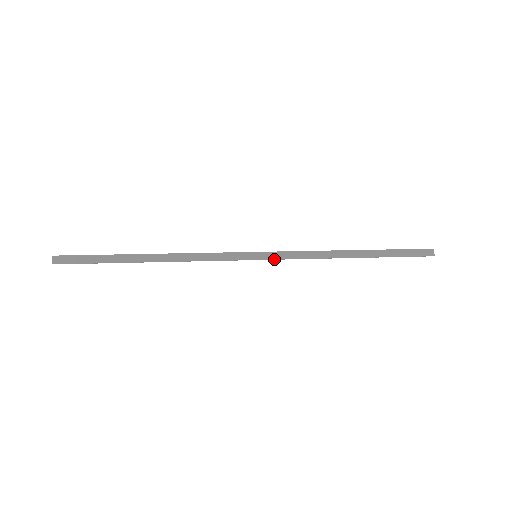
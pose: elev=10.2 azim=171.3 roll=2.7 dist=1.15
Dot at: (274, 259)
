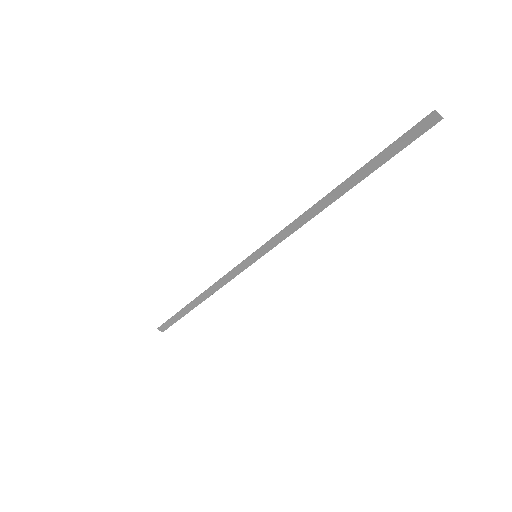
Dot at: (271, 249)
